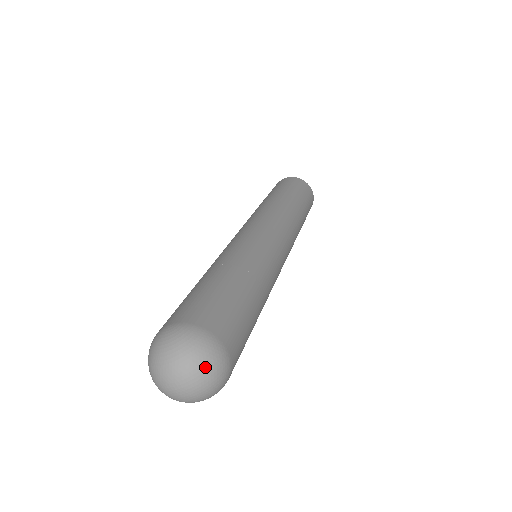
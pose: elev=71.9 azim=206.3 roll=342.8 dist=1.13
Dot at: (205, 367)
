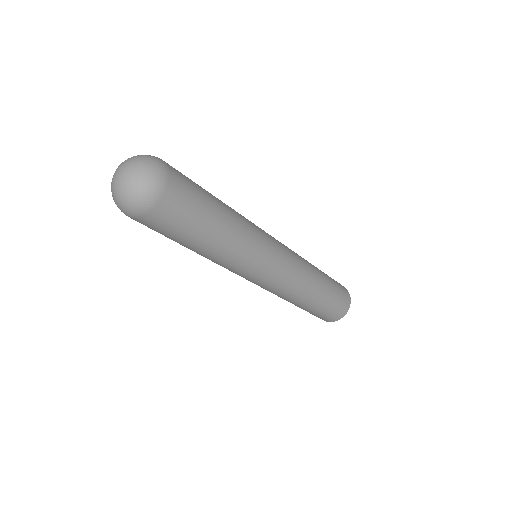
Dot at: (145, 162)
